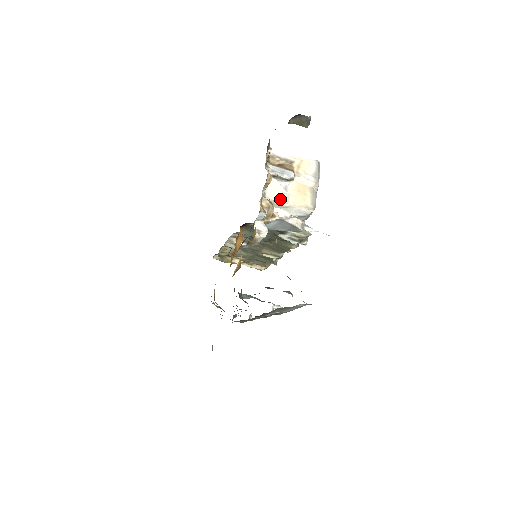
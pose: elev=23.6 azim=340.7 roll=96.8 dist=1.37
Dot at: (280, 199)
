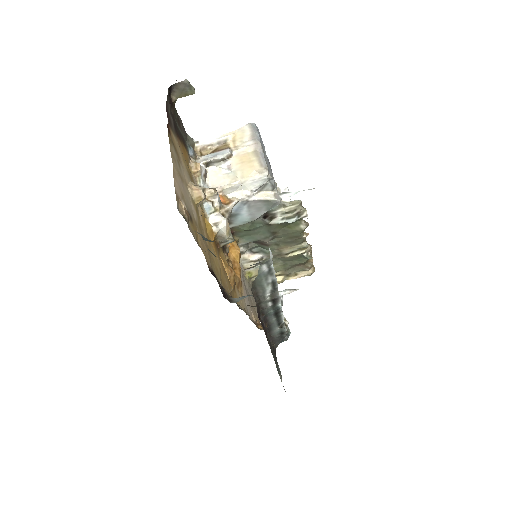
Dot at: (226, 181)
